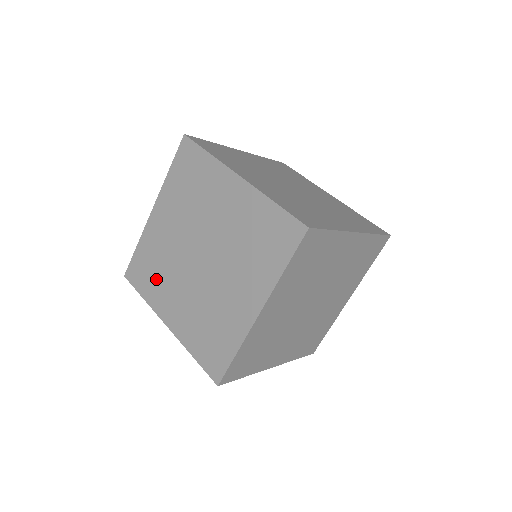
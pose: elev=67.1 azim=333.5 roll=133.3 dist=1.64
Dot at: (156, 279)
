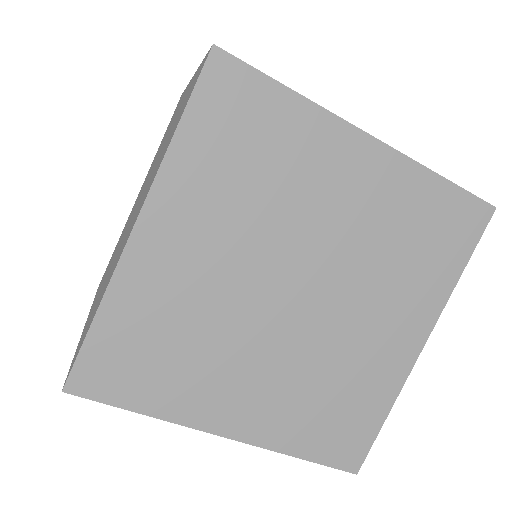
Dot at: (107, 269)
